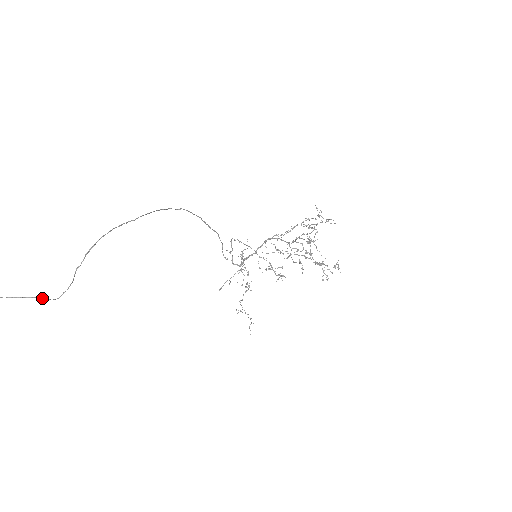
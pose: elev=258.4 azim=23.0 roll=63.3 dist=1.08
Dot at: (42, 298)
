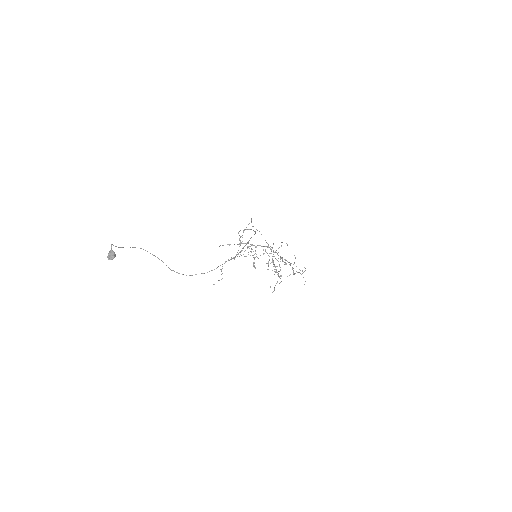
Dot at: (163, 262)
